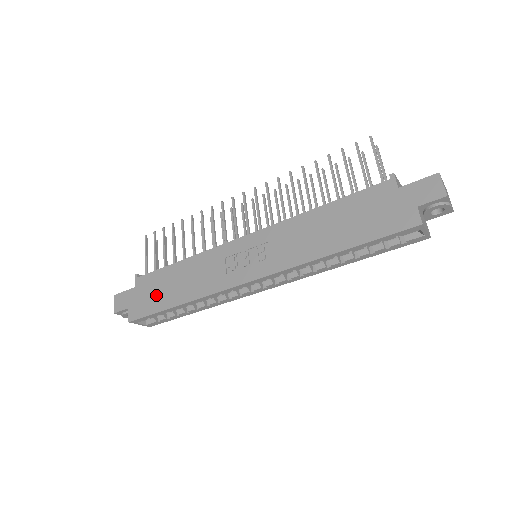
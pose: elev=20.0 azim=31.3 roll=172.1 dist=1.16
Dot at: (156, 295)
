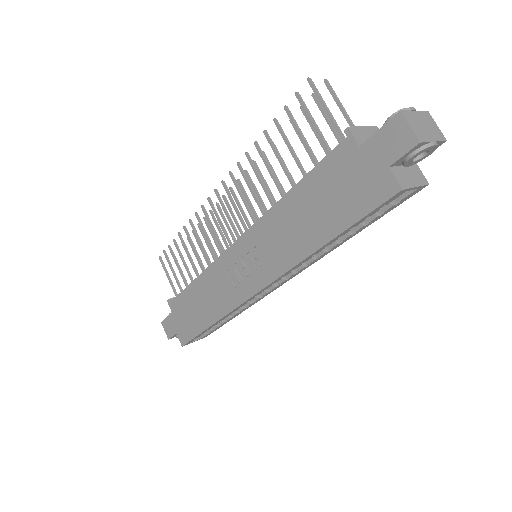
Dot at: (190, 318)
